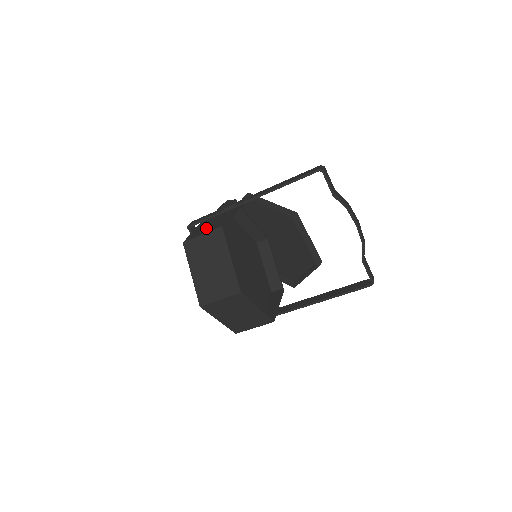
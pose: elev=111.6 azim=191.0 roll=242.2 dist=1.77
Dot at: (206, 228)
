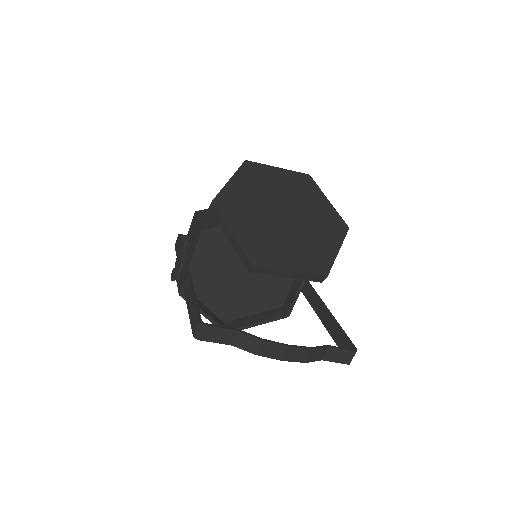
Dot at: occluded
